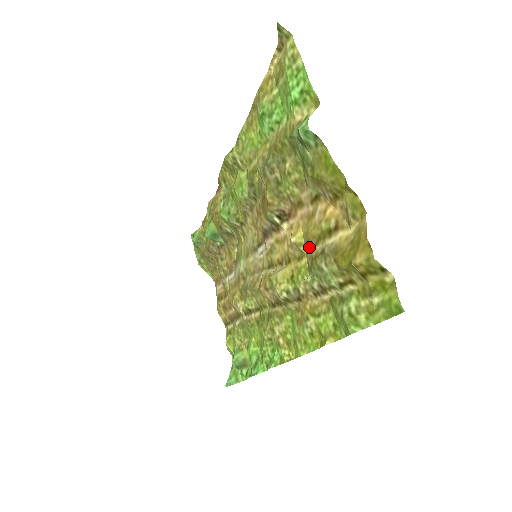
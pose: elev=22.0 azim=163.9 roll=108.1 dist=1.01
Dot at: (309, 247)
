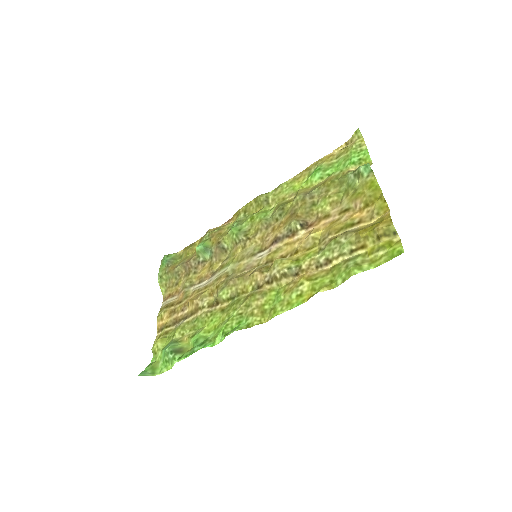
Dot at: (328, 236)
